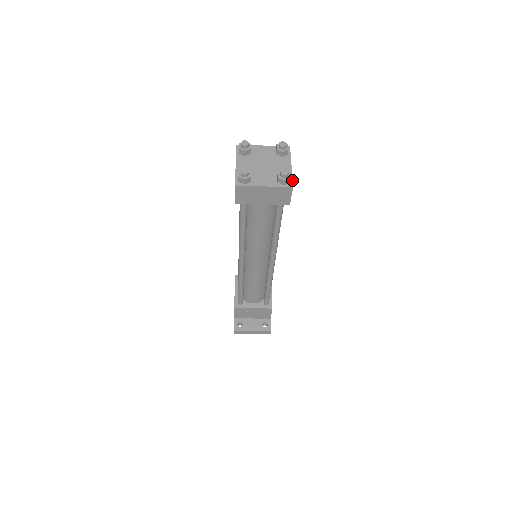
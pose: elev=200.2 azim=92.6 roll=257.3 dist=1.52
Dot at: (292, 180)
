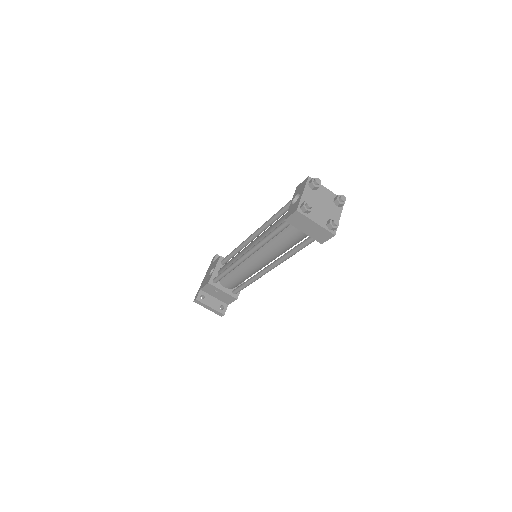
Dot at: occluded
